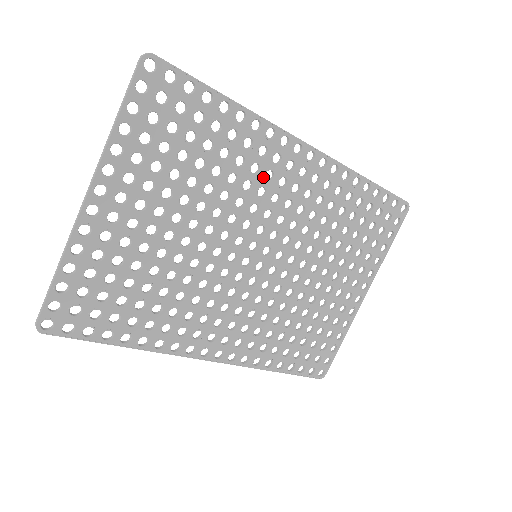
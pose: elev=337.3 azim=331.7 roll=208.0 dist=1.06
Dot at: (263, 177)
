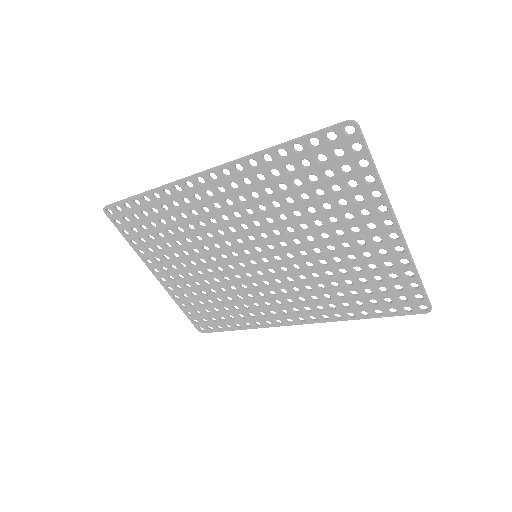
Dot at: (203, 214)
